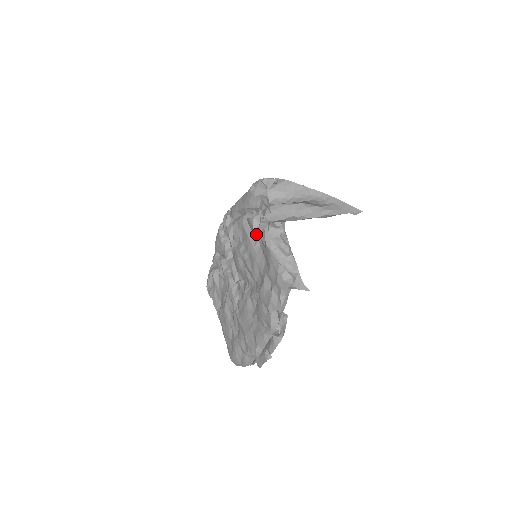
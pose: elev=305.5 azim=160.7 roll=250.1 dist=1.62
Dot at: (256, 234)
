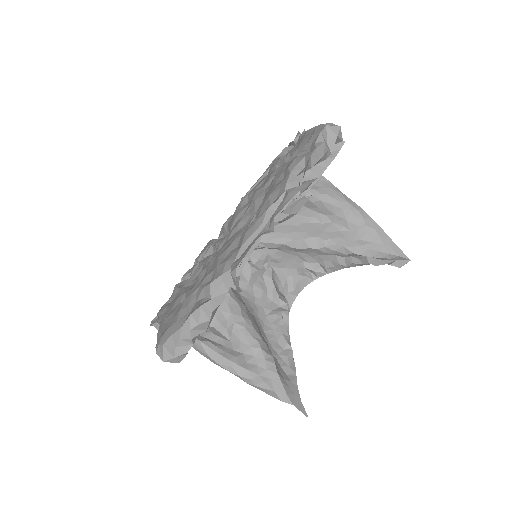
Dot at: (282, 157)
